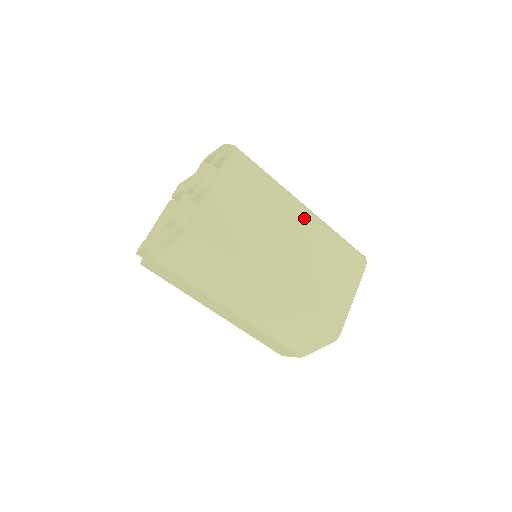
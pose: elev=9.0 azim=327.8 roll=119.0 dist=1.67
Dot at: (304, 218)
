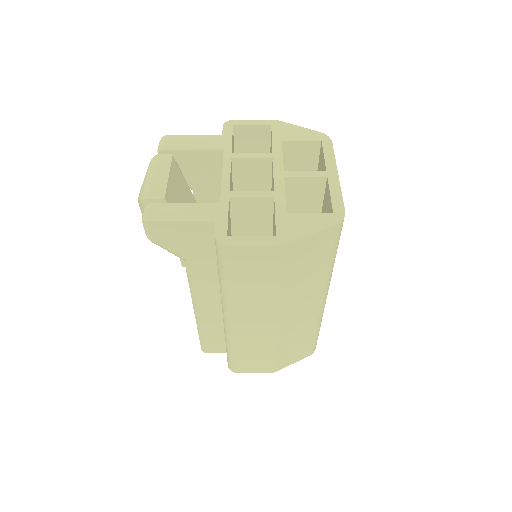
Dot at: occluded
